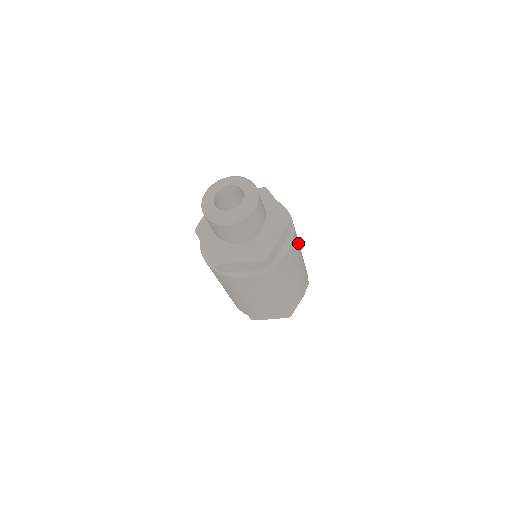
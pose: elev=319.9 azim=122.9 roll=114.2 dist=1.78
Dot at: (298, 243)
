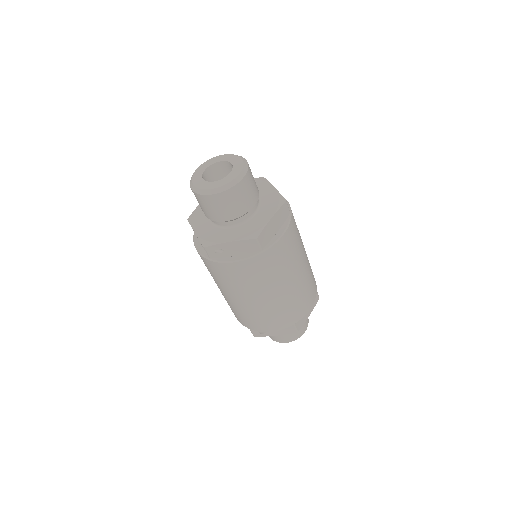
Dot at: (299, 237)
